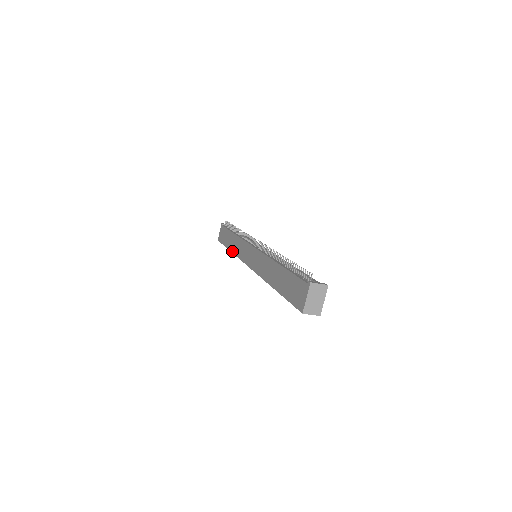
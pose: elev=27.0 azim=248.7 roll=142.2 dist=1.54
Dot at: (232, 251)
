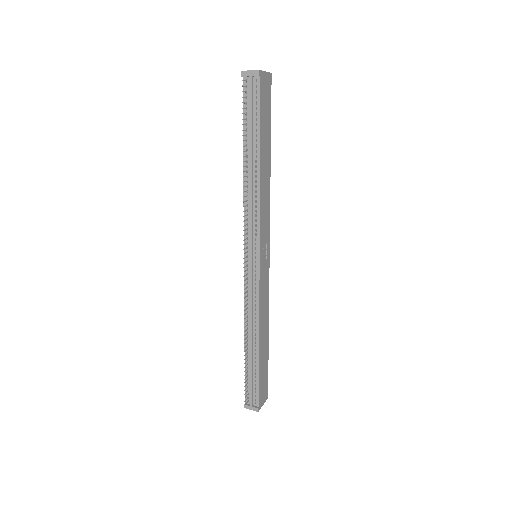
Dot at: occluded
